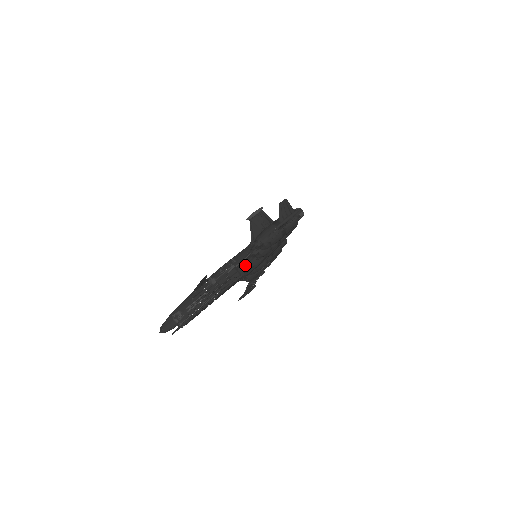
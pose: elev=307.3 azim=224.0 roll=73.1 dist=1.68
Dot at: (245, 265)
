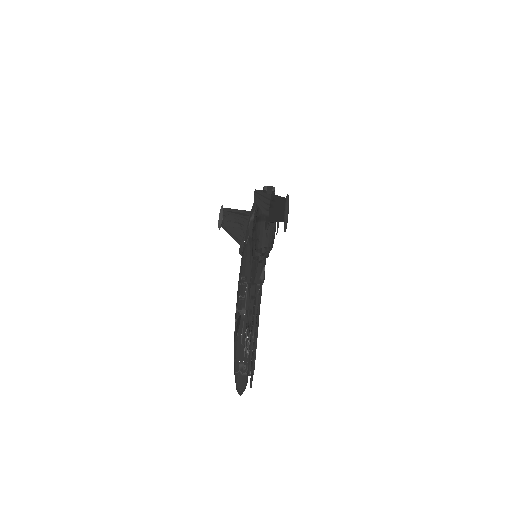
Dot at: (257, 274)
